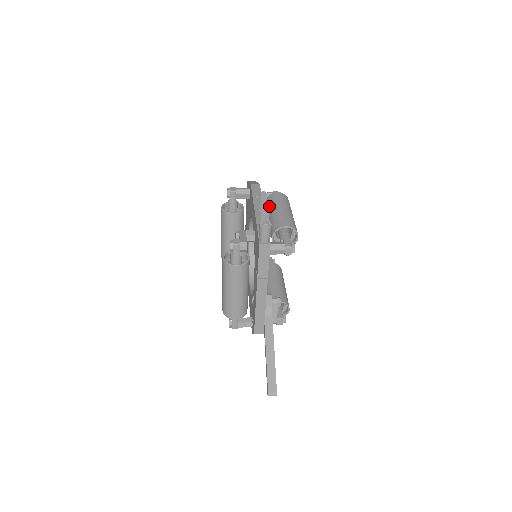
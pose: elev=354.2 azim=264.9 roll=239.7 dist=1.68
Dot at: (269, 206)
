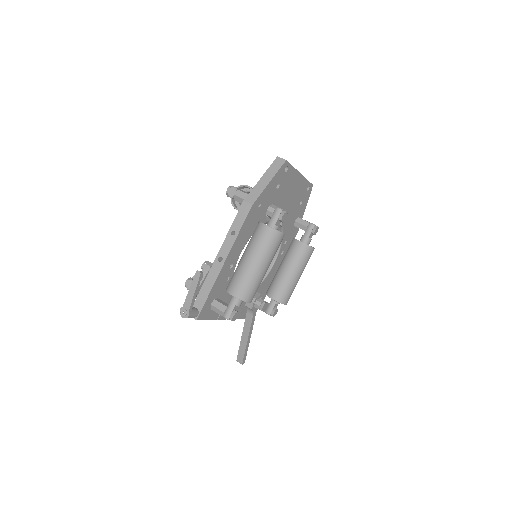
Dot at: occluded
